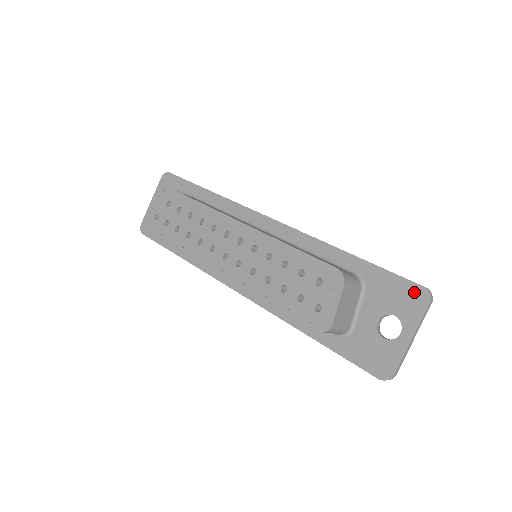
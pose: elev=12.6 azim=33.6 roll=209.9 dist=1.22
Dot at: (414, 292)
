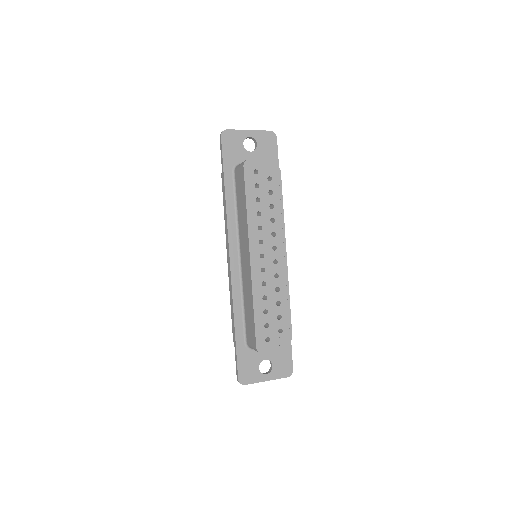
Dot at: (288, 367)
